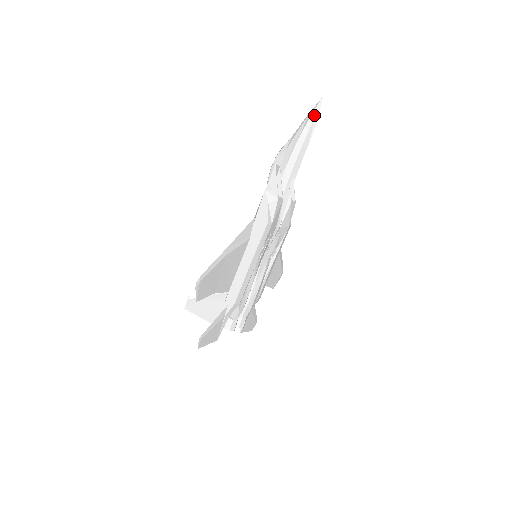
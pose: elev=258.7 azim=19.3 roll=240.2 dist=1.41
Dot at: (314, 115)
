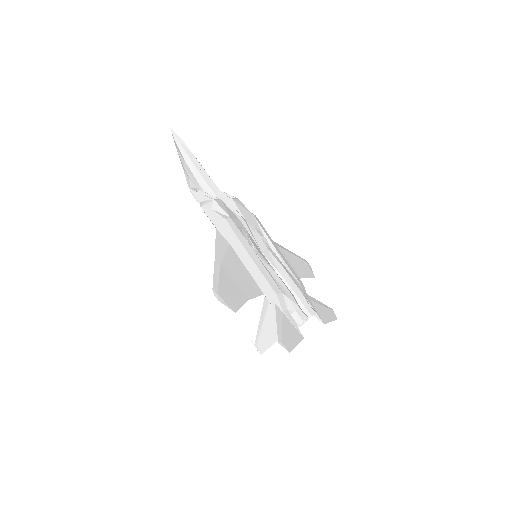
Dot at: (177, 140)
